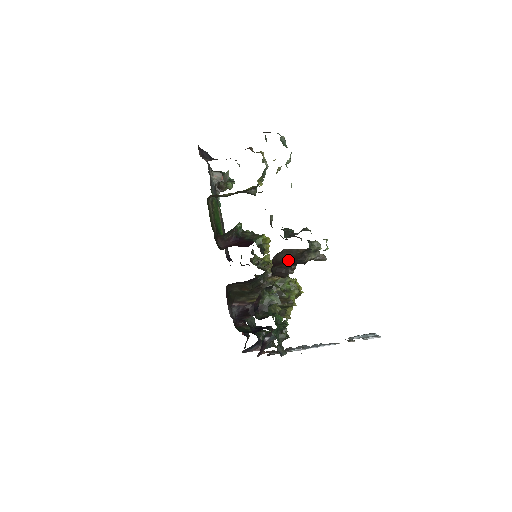
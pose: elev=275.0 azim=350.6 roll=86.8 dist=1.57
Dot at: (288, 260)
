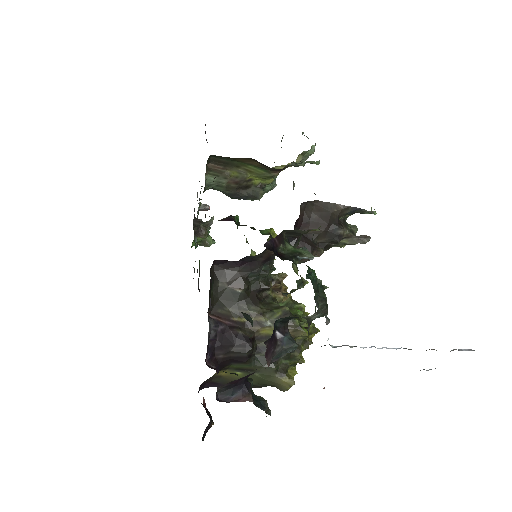
Dot at: (319, 220)
